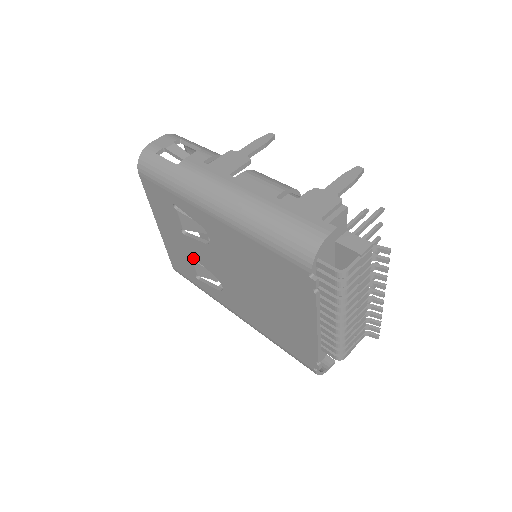
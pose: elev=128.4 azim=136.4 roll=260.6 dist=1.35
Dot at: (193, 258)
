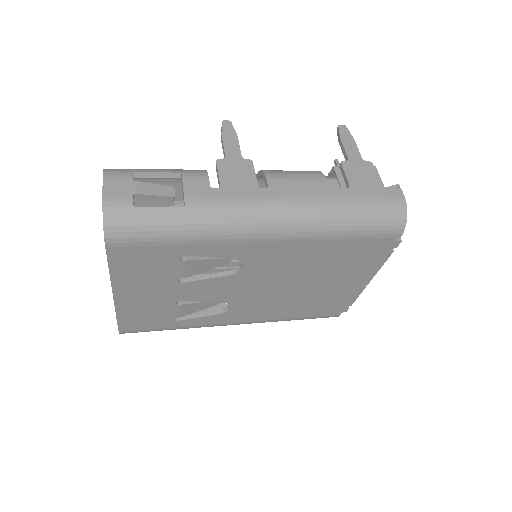
Dot at: (179, 302)
